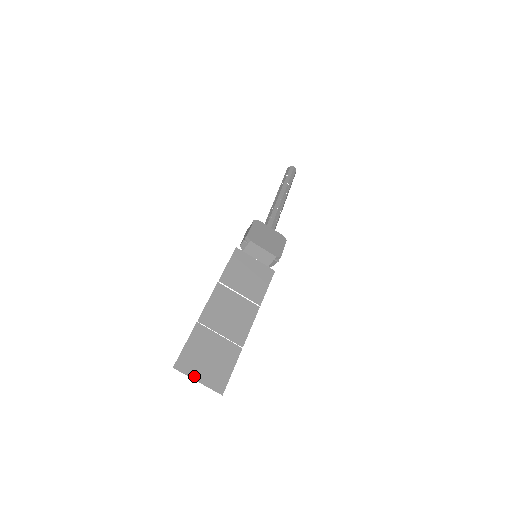
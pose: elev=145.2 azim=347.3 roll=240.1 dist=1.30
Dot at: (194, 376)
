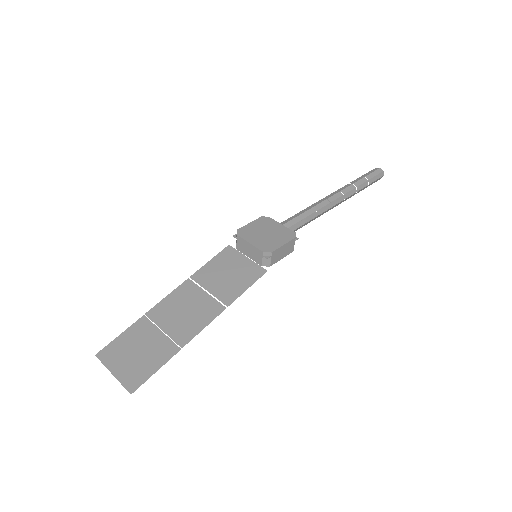
Dot at: (111, 368)
